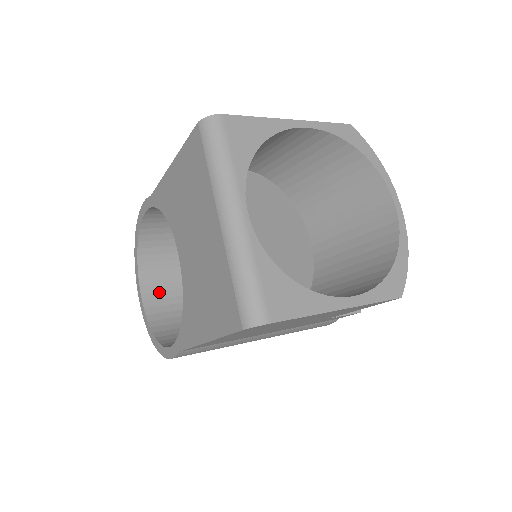
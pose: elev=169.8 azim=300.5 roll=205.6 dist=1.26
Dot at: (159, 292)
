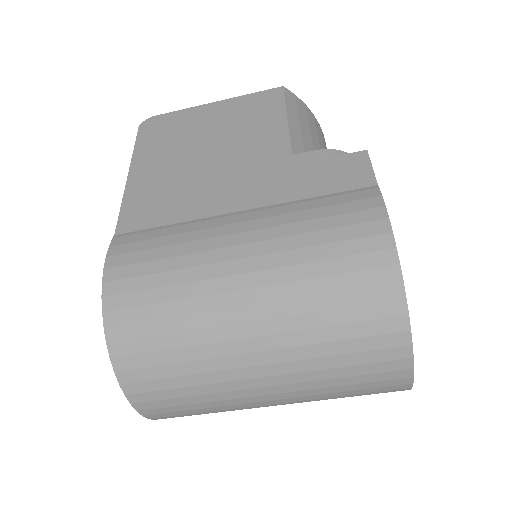
Dot at: occluded
